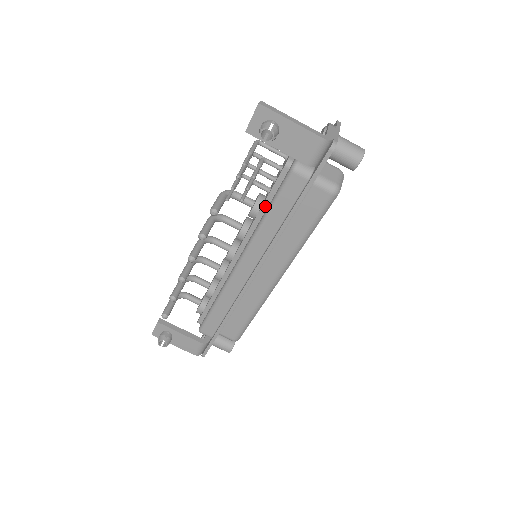
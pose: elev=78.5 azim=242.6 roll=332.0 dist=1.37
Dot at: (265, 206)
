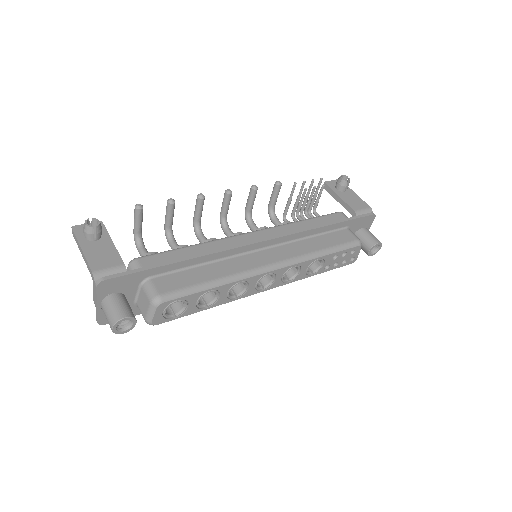
Dot at: occluded
